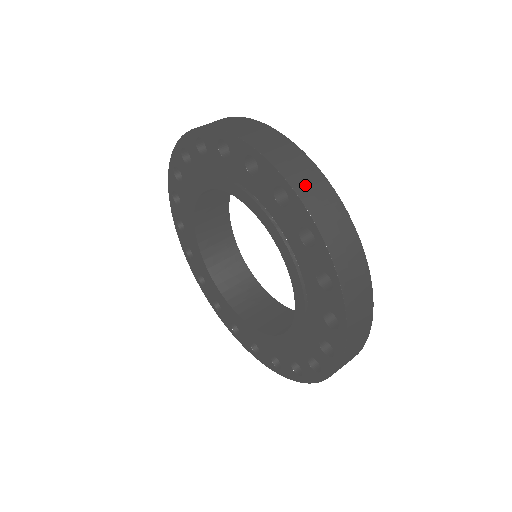
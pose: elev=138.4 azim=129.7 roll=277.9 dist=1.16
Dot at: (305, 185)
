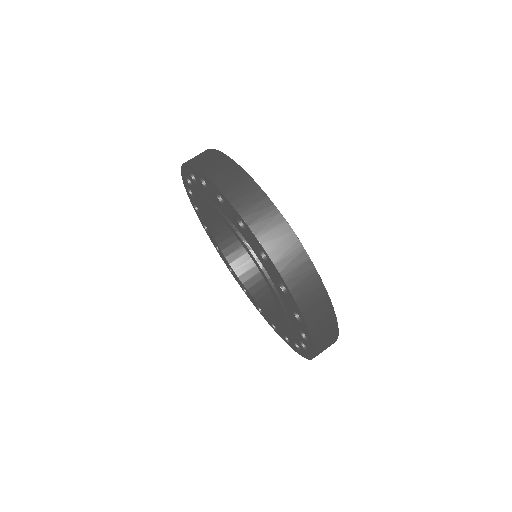
Dot at: (318, 324)
